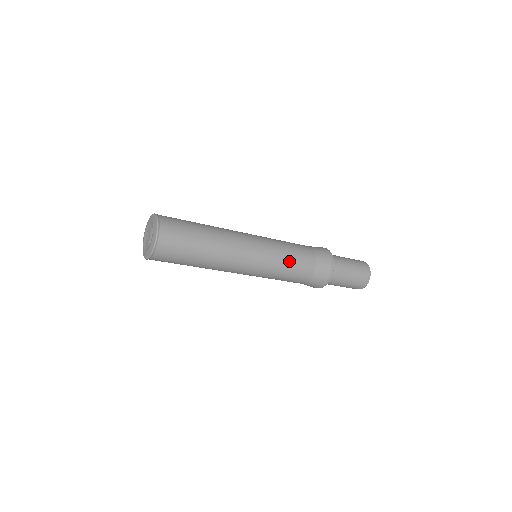
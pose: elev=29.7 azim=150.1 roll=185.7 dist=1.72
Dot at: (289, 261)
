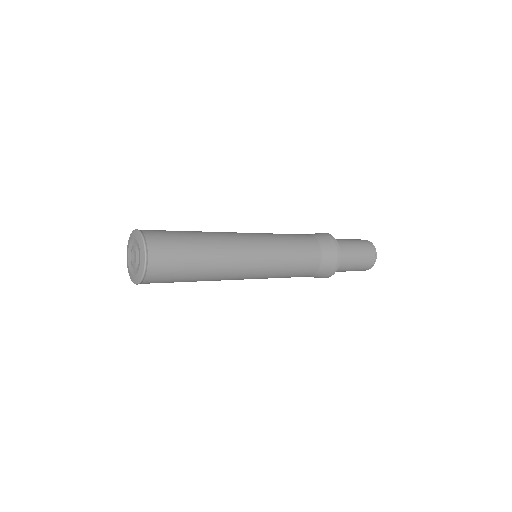
Dot at: (290, 241)
